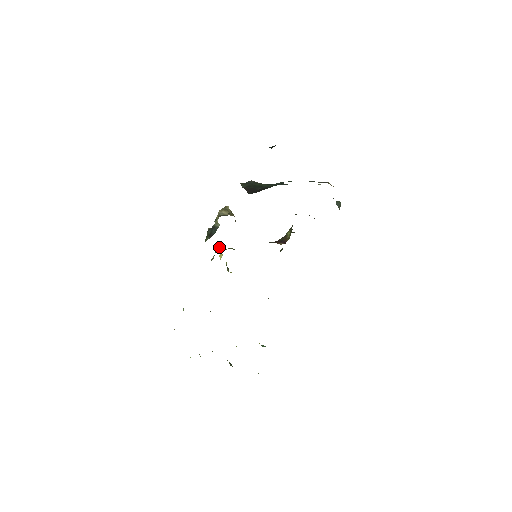
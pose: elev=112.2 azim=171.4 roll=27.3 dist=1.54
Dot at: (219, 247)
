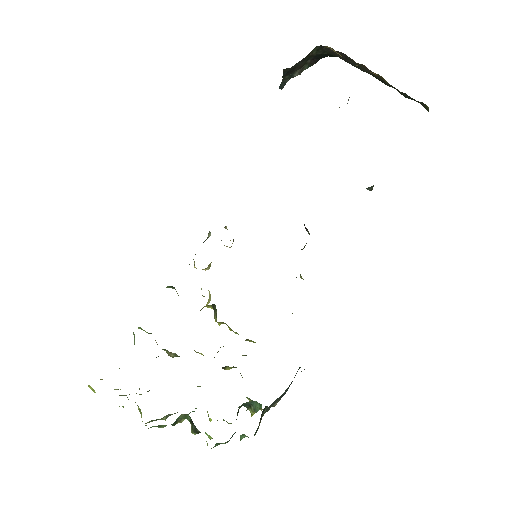
Dot at: occluded
